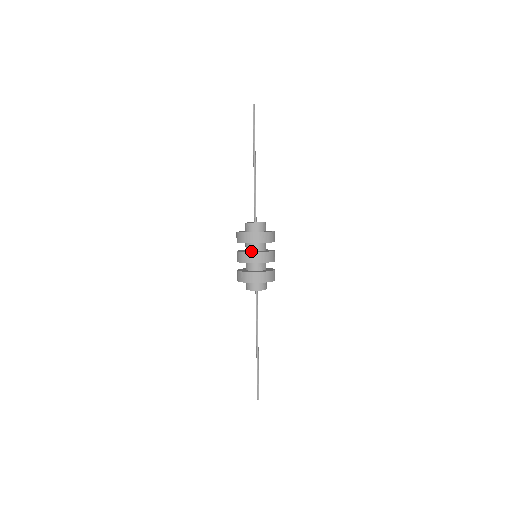
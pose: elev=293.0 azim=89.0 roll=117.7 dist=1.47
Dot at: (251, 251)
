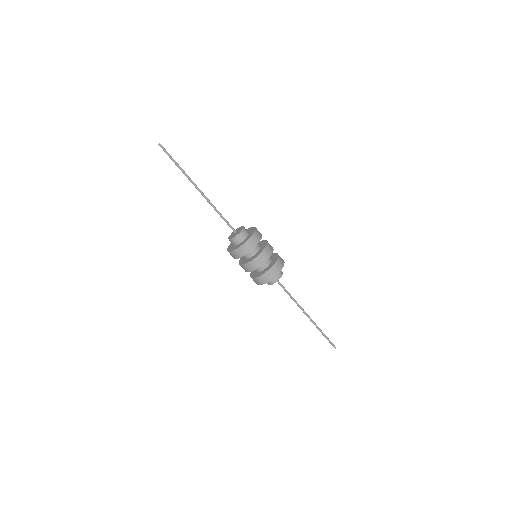
Dot at: (248, 259)
